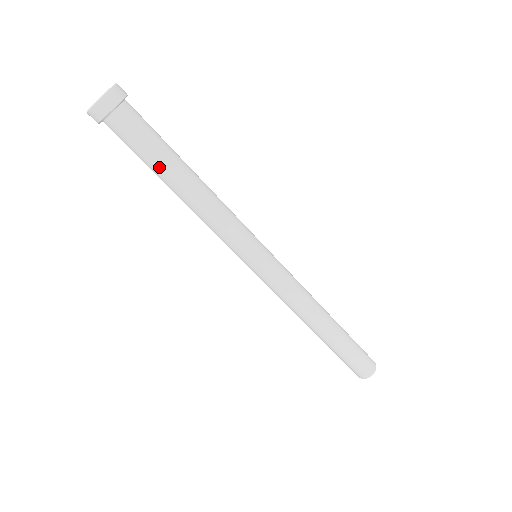
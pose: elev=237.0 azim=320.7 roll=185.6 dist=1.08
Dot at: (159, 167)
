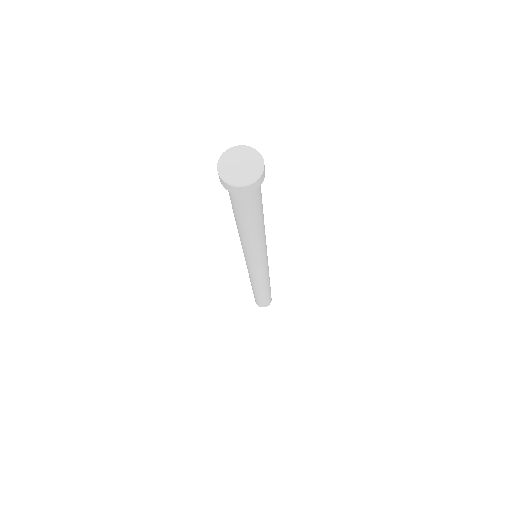
Dot at: (238, 217)
